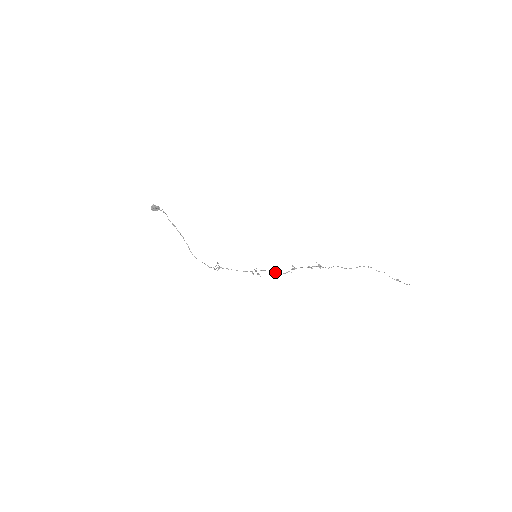
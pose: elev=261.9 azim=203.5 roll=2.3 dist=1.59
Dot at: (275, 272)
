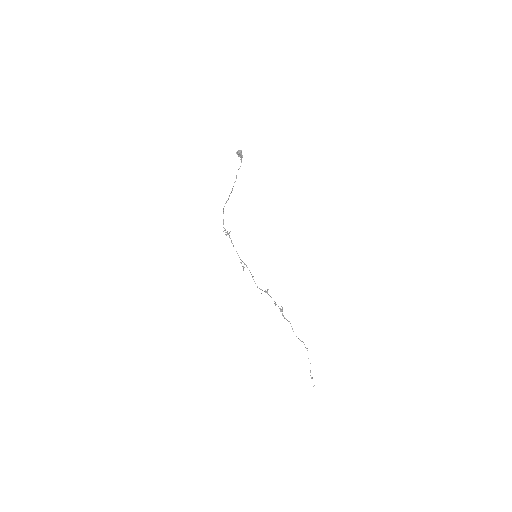
Dot at: occluded
